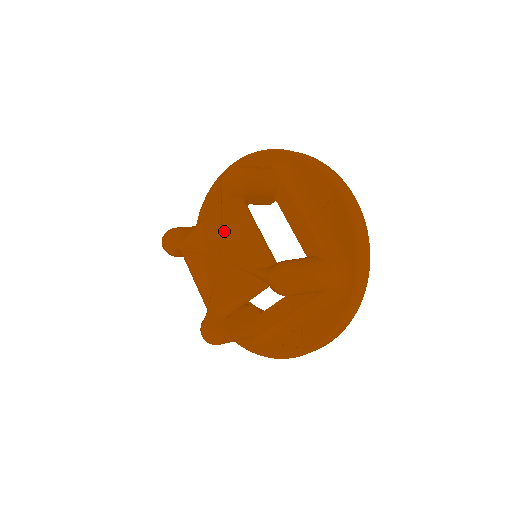
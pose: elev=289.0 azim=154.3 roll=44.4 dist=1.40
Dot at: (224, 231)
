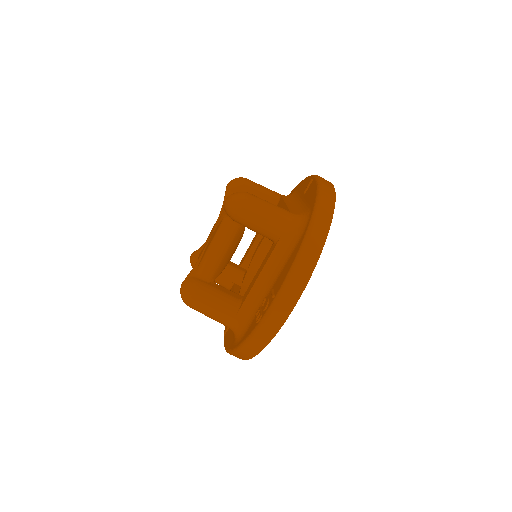
Dot at: occluded
